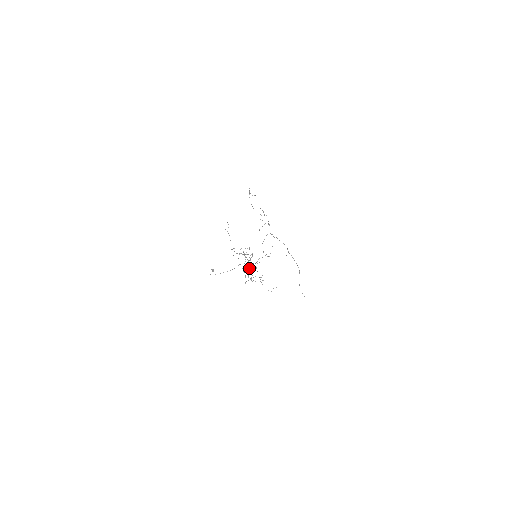
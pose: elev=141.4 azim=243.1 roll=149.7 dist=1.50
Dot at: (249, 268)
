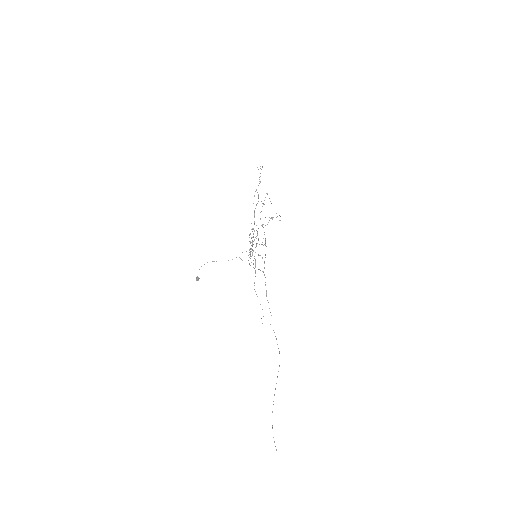
Dot at: occluded
